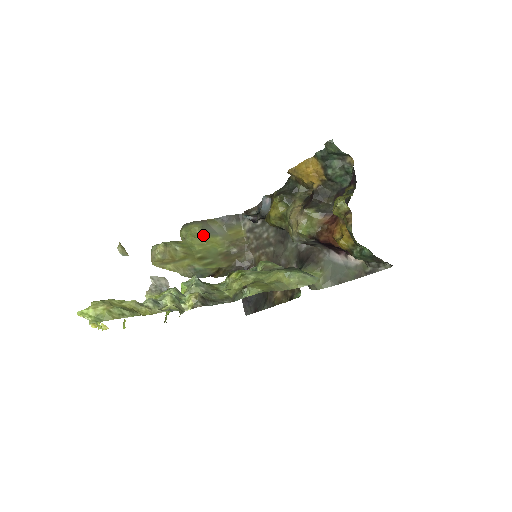
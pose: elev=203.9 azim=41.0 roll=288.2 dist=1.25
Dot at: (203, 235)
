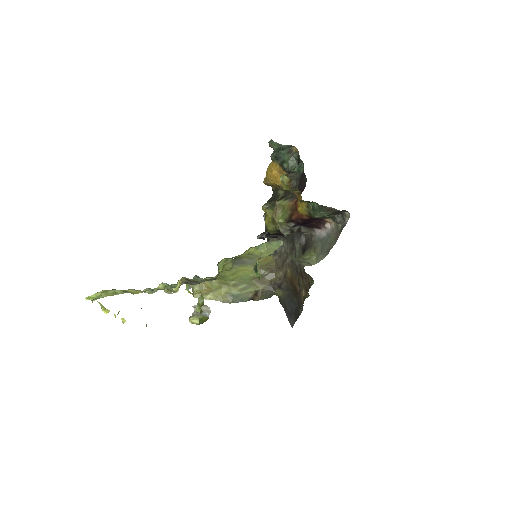
Dot at: (234, 267)
